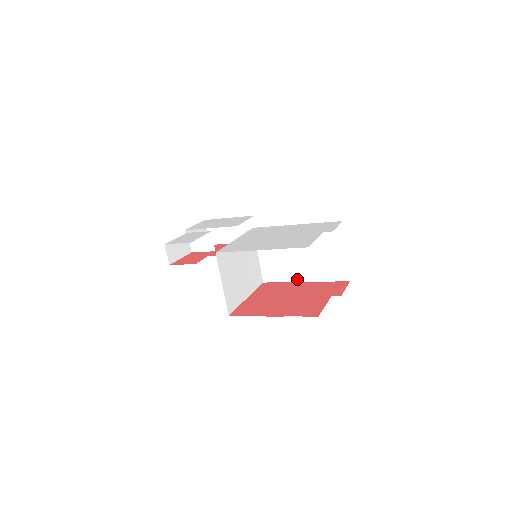
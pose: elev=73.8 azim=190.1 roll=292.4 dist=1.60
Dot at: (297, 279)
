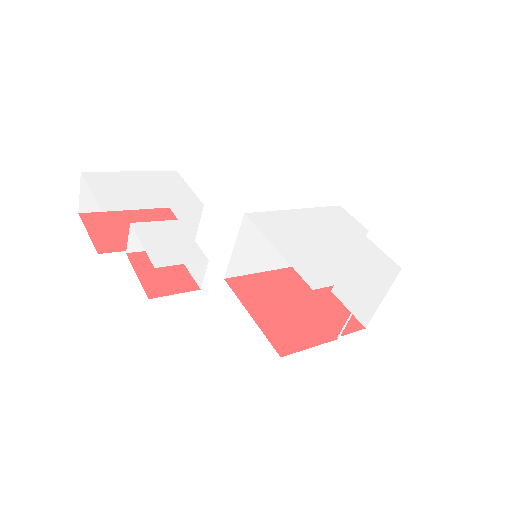
Dot at: (266, 268)
